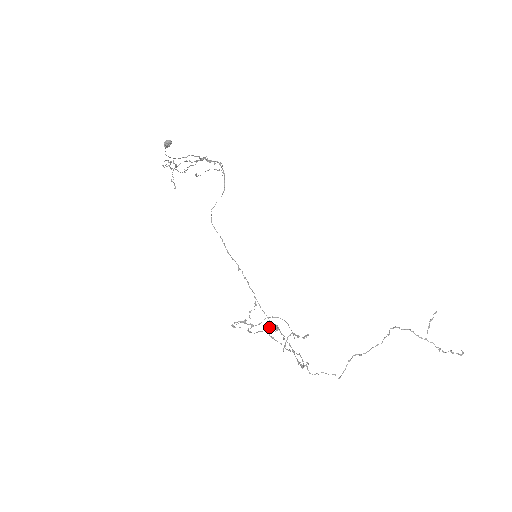
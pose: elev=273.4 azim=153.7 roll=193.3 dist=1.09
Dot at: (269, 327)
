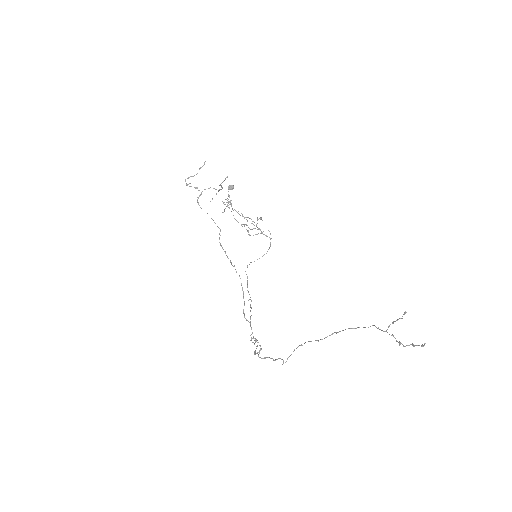
Dot at: (220, 231)
